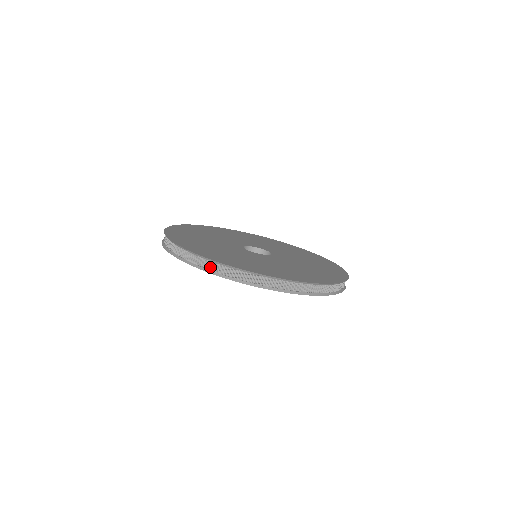
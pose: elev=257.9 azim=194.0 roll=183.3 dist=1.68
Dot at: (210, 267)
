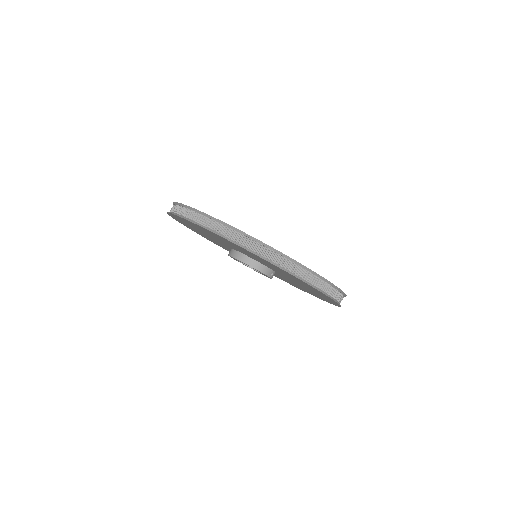
Dot at: (187, 215)
